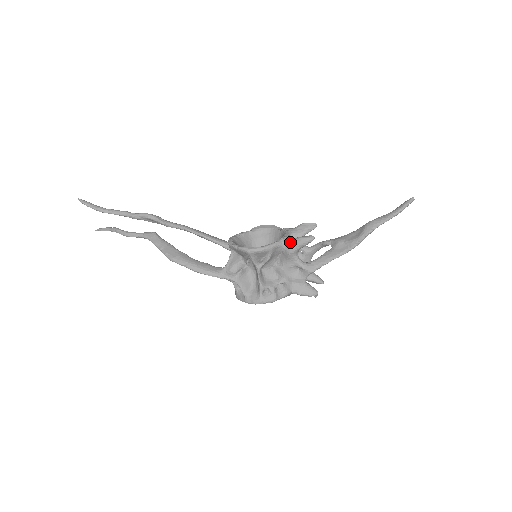
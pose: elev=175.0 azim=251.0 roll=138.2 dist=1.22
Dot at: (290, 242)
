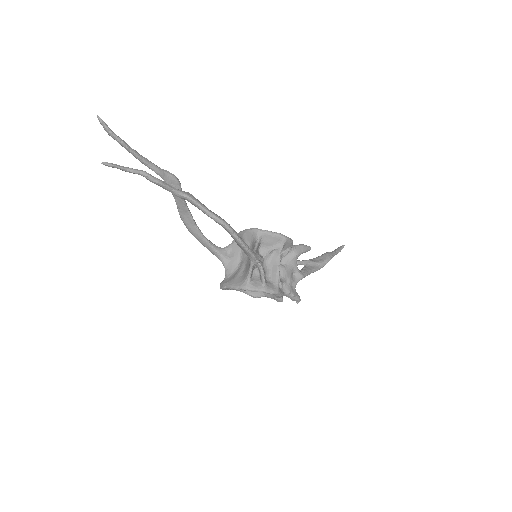
Dot at: (297, 246)
